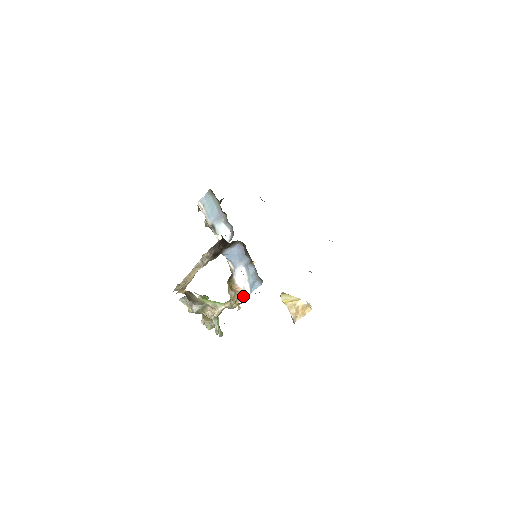
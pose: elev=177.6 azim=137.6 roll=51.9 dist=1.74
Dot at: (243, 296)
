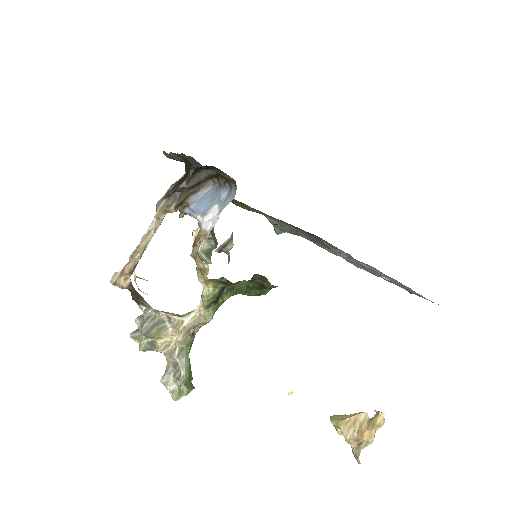
Dot at: (208, 231)
